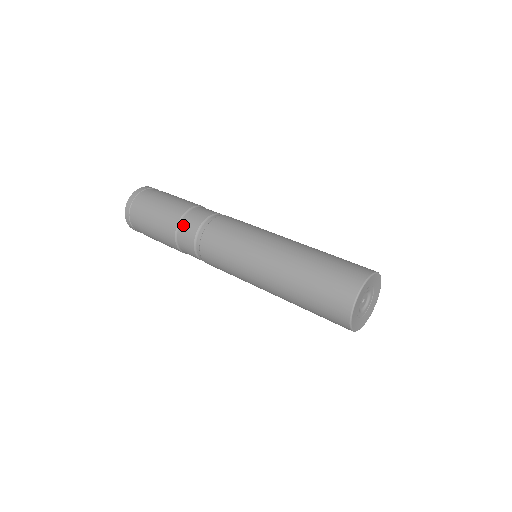
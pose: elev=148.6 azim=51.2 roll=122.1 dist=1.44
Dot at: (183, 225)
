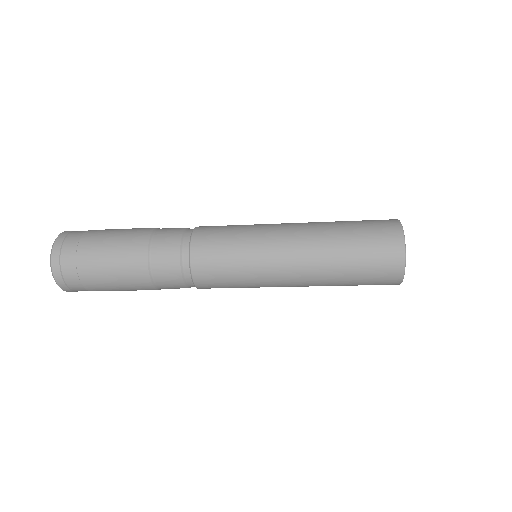
Dot at: (159, 234)
